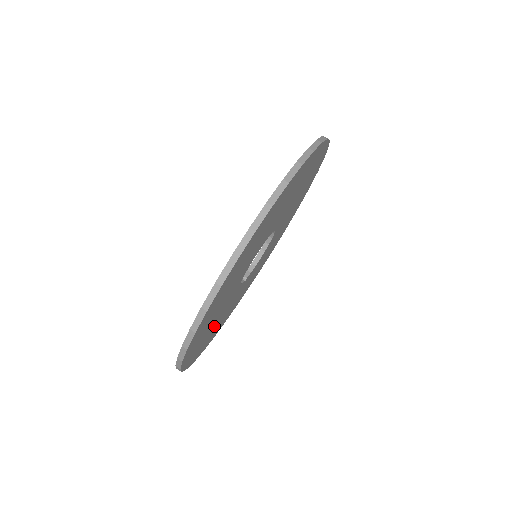
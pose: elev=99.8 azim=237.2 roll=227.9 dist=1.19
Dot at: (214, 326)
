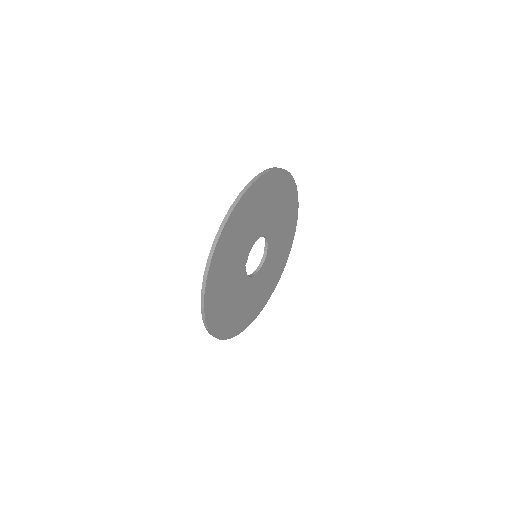
Dot at: (235, 245)
